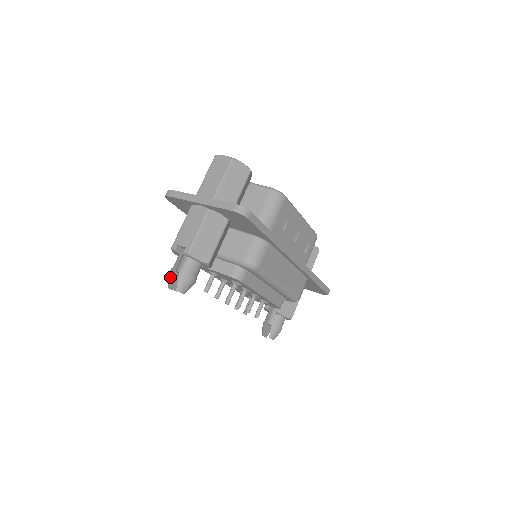
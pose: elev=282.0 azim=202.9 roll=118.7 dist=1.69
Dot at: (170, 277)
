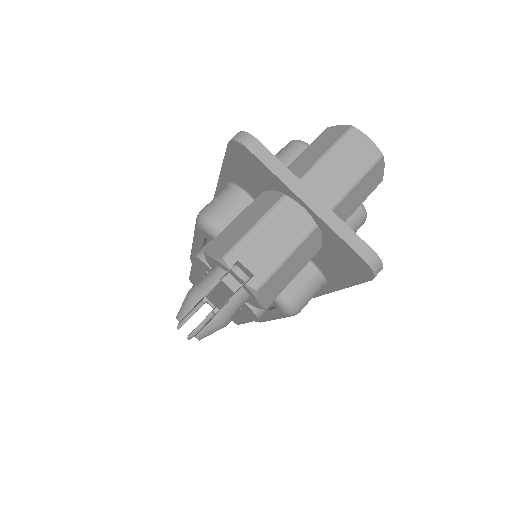
Dot at: (193, 306)
